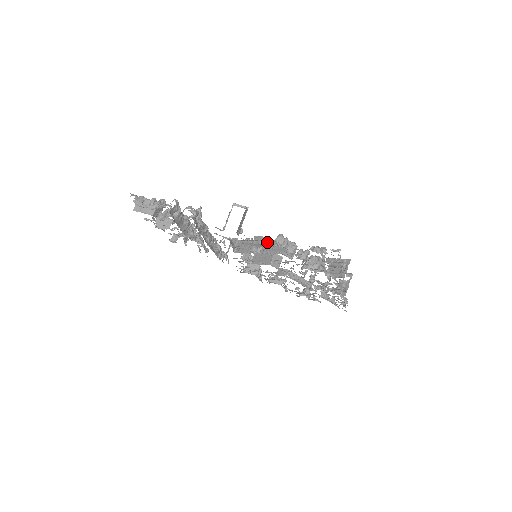
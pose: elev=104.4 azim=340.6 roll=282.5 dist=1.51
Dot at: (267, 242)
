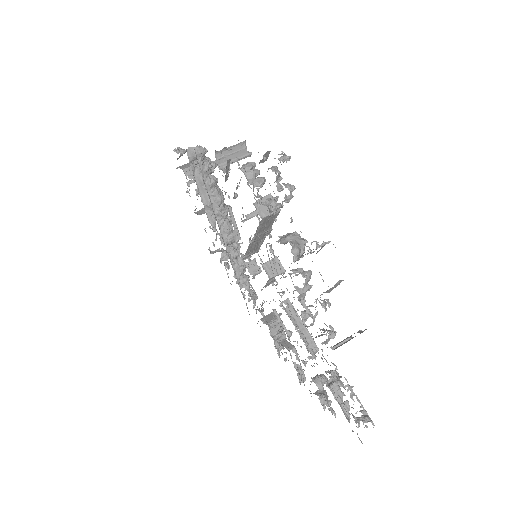
Dot at: occluded
